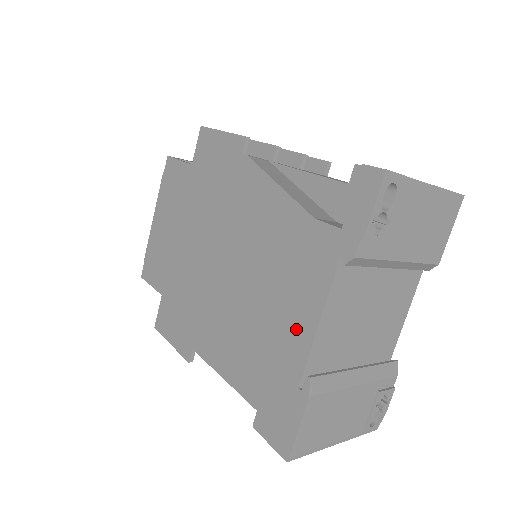
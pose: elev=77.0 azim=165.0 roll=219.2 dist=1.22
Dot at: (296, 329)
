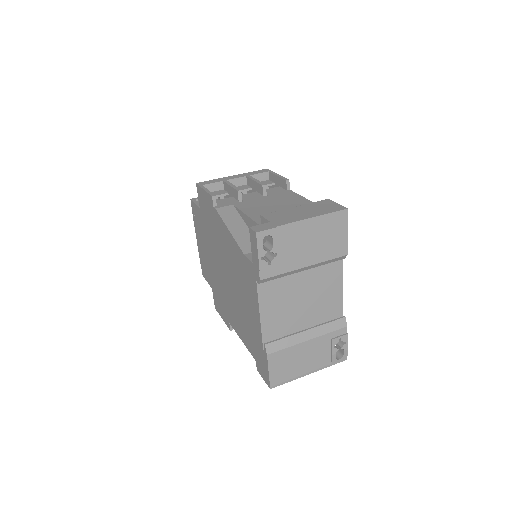
Dot at: (254, 317)
